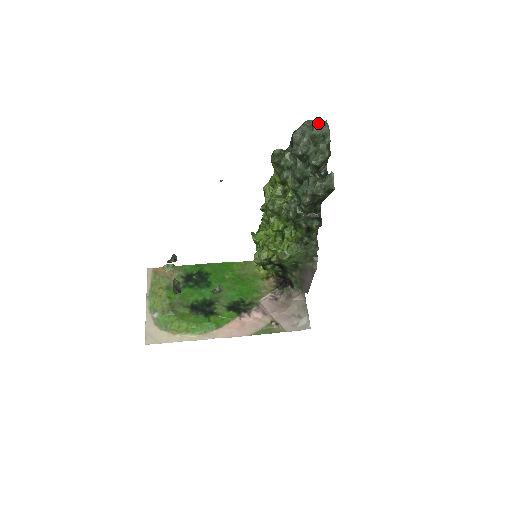
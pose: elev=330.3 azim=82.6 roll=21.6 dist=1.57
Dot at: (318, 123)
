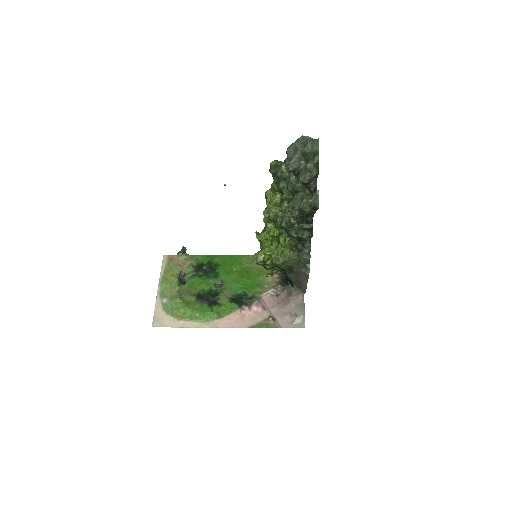
Dot at: (309, 141)
